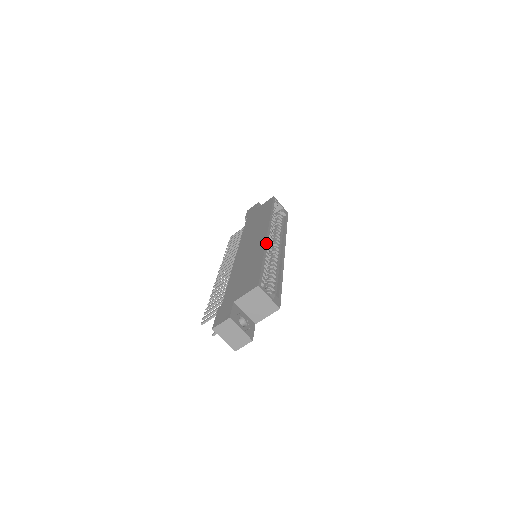
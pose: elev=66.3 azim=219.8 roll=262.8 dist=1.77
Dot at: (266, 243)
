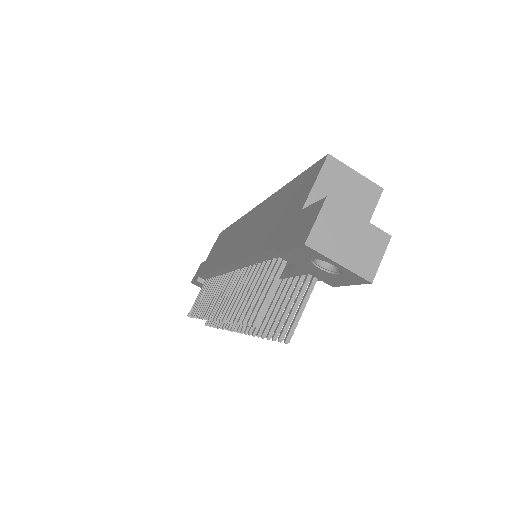
Dot at: (268, 199)
